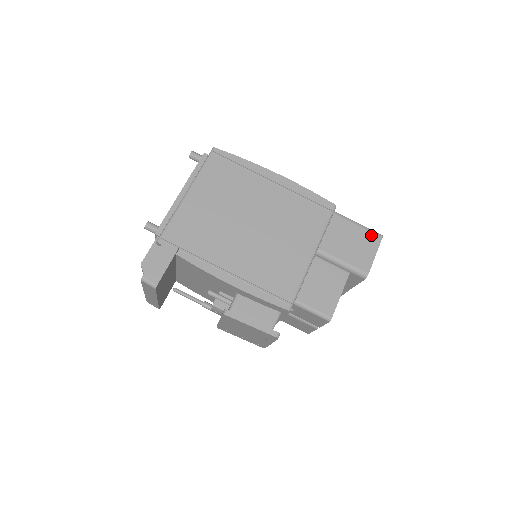
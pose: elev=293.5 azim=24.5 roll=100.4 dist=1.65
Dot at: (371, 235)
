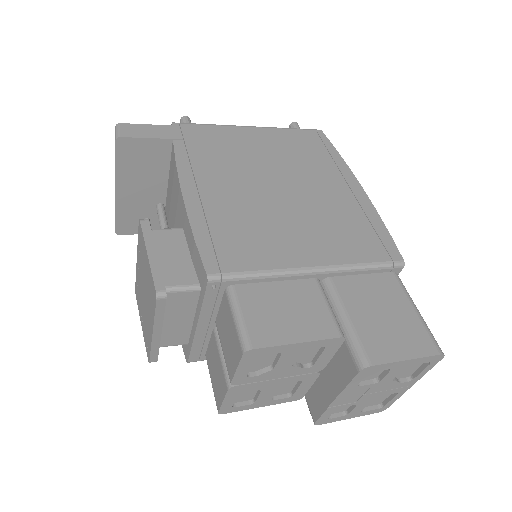
Dot at: (425, 336)
